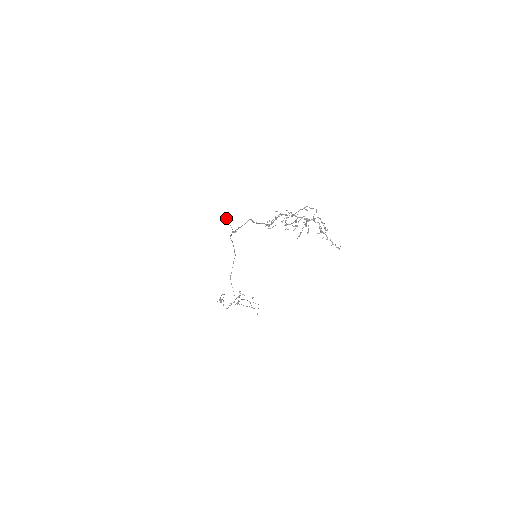
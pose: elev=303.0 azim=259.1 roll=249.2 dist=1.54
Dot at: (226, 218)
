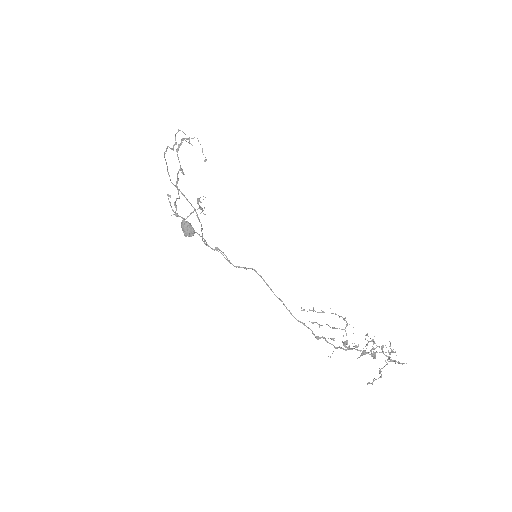
Dot at: occluded
